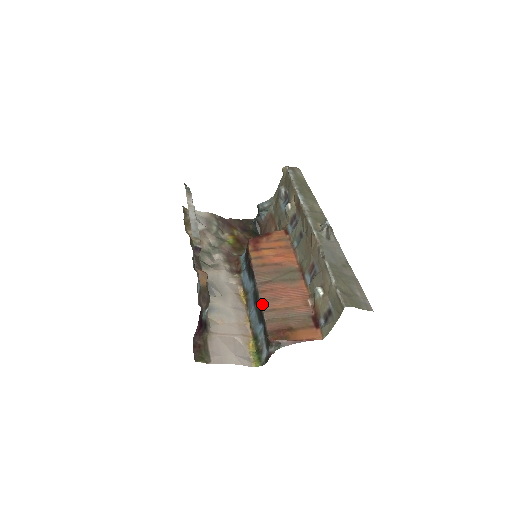
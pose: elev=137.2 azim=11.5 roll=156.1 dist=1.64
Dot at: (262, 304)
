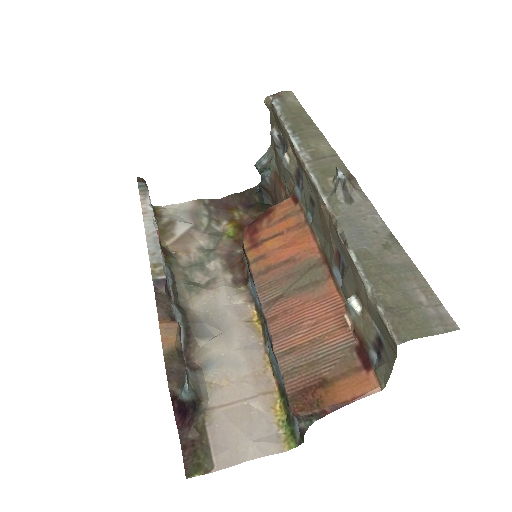
Dot at: (273, 344)
